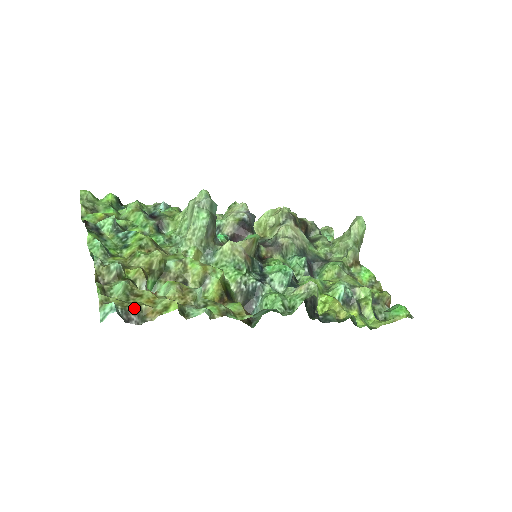
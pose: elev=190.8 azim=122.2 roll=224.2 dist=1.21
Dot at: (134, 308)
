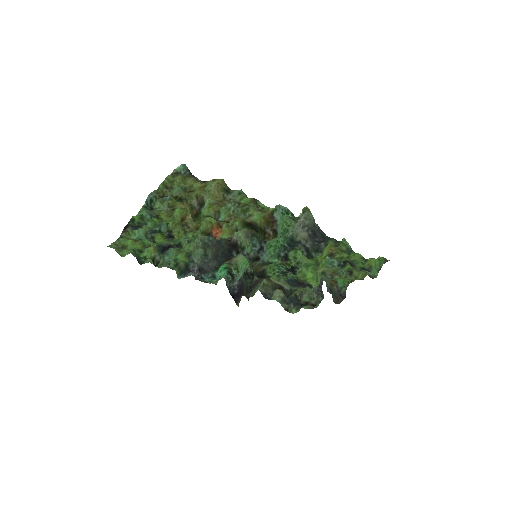
Dot at: (194, 179)
